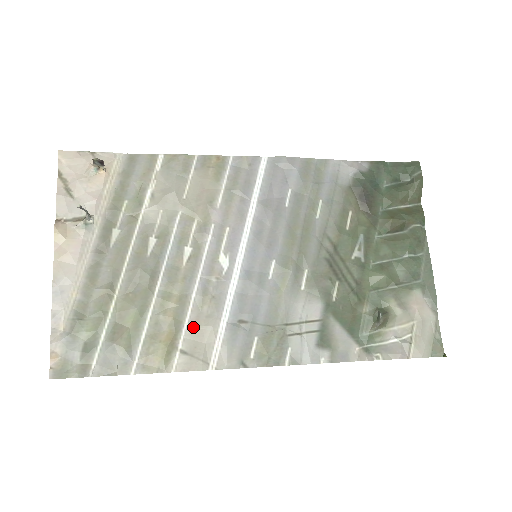
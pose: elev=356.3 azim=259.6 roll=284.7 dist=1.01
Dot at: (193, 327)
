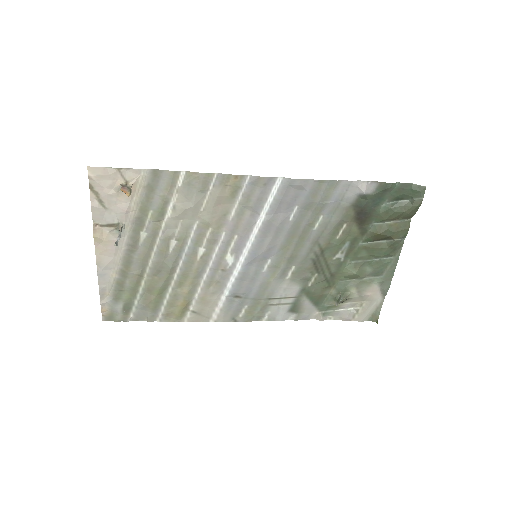
Dot at: (201, 299)
